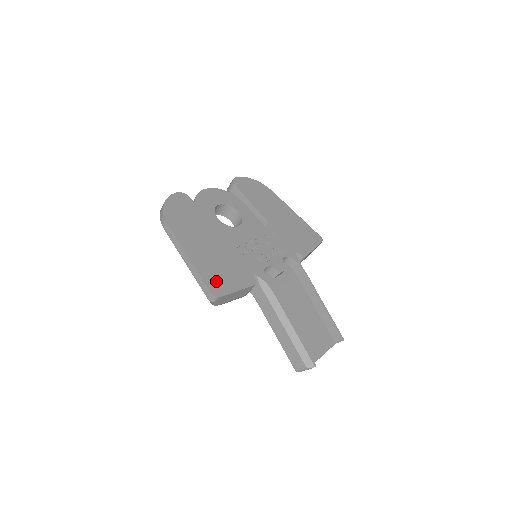
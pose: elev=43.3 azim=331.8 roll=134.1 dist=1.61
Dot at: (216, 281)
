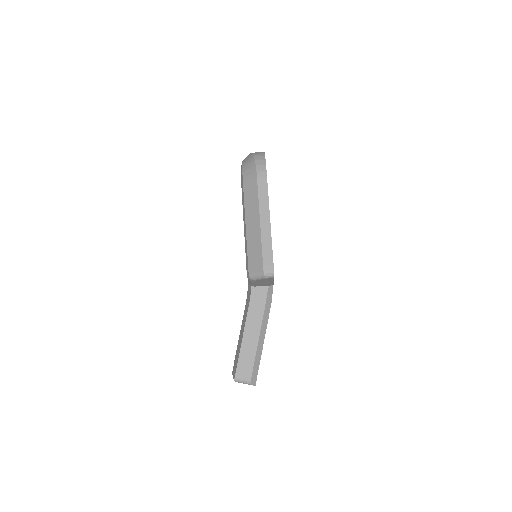
Dot at: occluded
